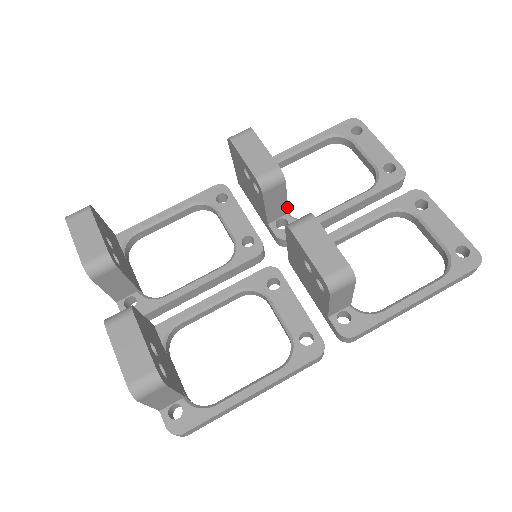
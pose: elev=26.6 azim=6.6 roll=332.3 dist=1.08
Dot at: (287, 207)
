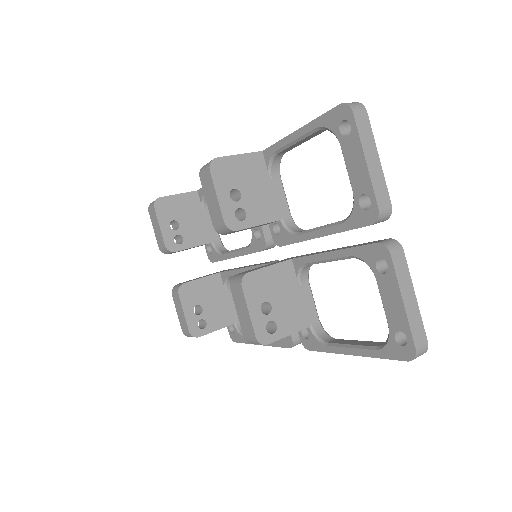
Dot at: (271, 222)
